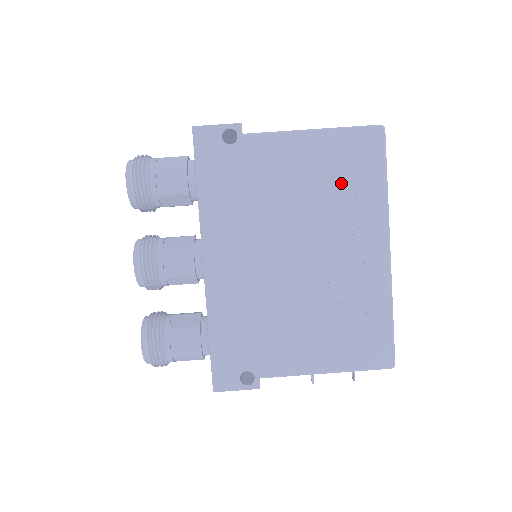
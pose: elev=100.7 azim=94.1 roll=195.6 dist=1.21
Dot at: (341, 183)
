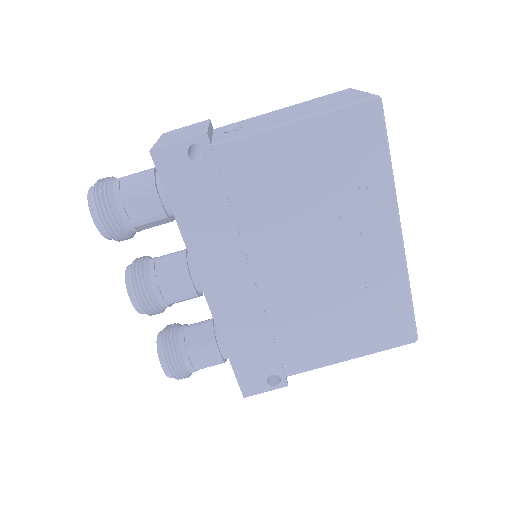
Dot at: (338, 176)
